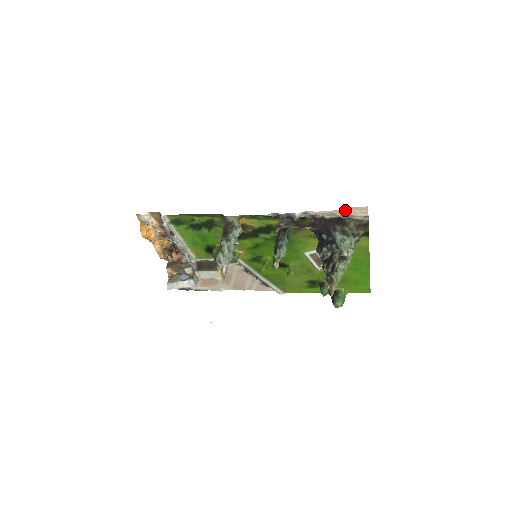
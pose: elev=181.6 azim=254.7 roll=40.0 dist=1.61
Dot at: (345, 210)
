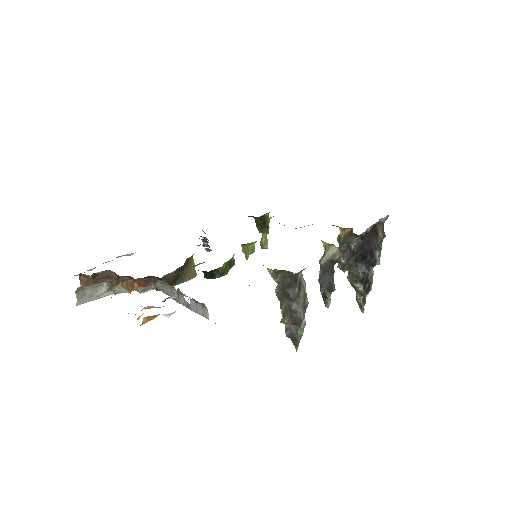
Dot at: occluded
